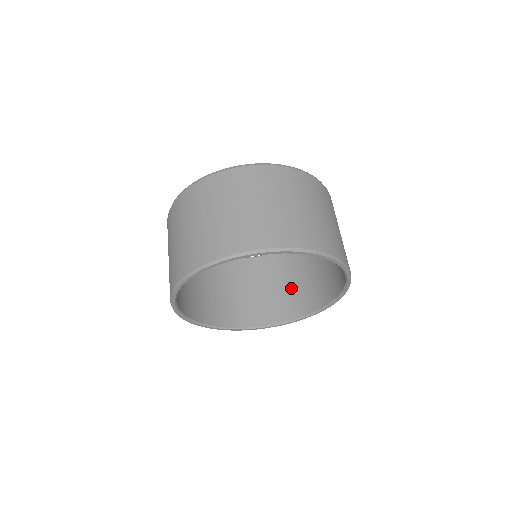
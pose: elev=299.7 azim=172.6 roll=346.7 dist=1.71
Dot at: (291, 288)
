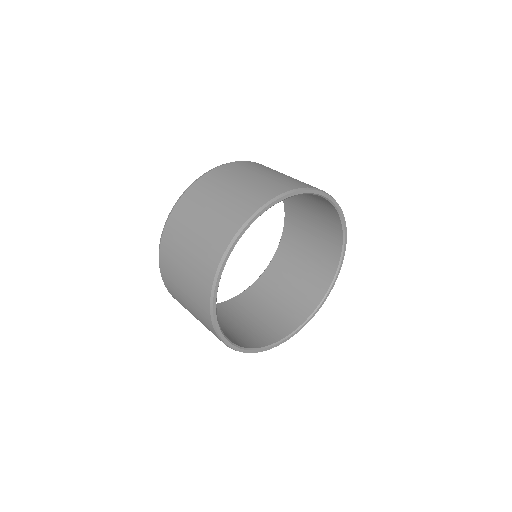
Dot at: (310, 261)
